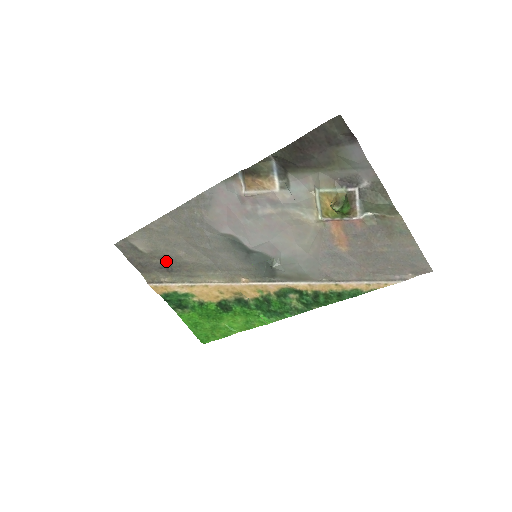
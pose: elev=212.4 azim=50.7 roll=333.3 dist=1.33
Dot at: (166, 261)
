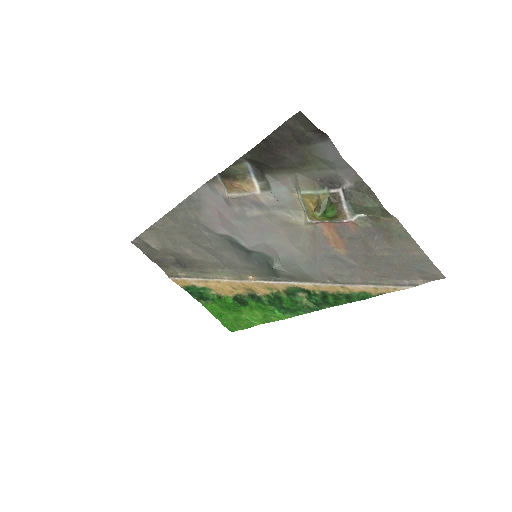
Dot at: (178, 258)
